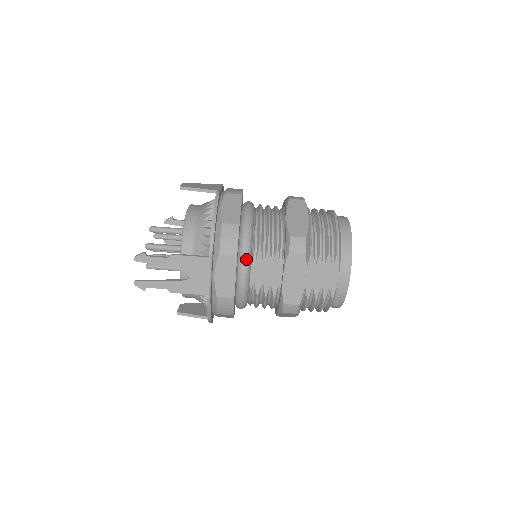
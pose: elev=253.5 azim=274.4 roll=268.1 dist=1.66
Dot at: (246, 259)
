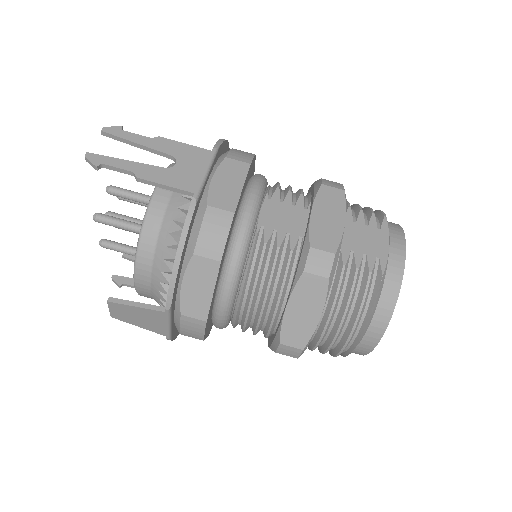
Dot at: (258, 187)
